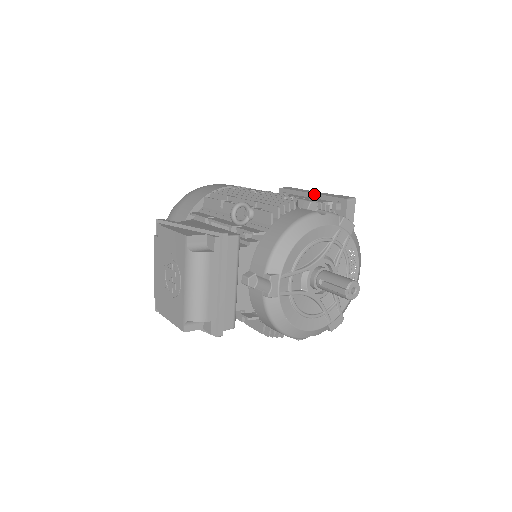
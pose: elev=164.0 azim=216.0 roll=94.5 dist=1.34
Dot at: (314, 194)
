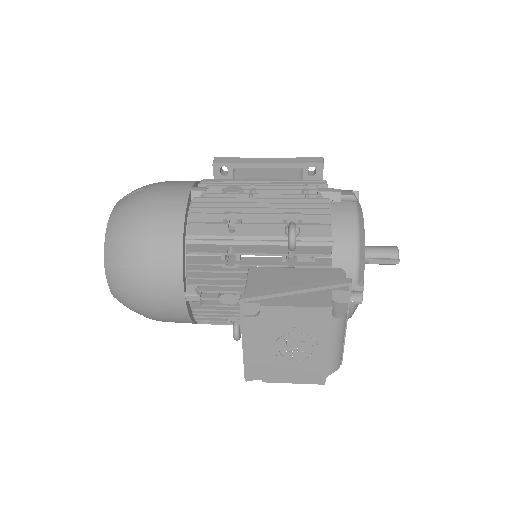
Dot at: (274, 164)
